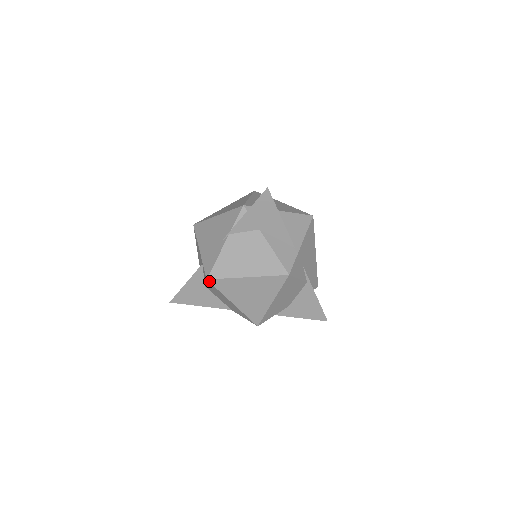
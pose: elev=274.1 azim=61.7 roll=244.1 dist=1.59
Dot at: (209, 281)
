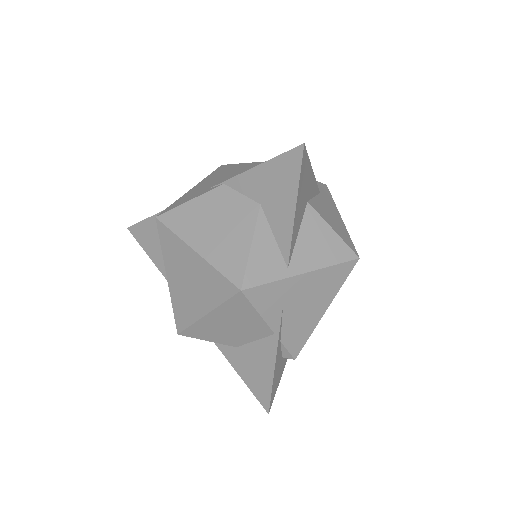
Dot at: (157, 222)
